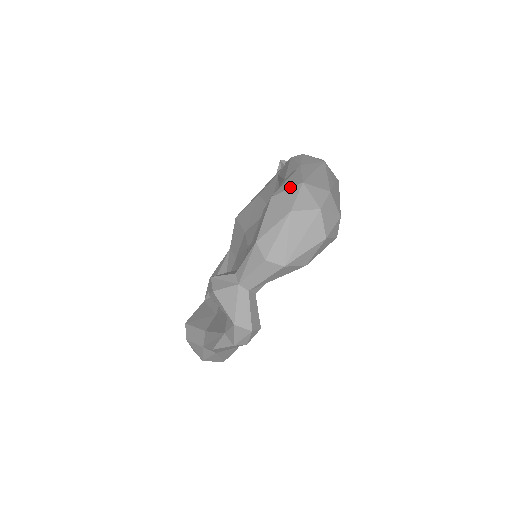
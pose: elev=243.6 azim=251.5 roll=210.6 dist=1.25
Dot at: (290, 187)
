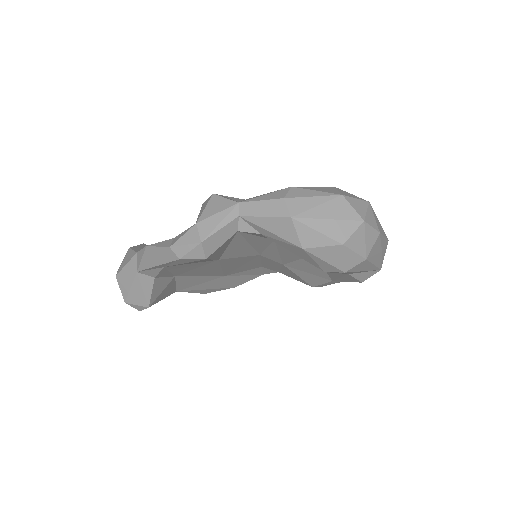
Dot at: (356, 196)
